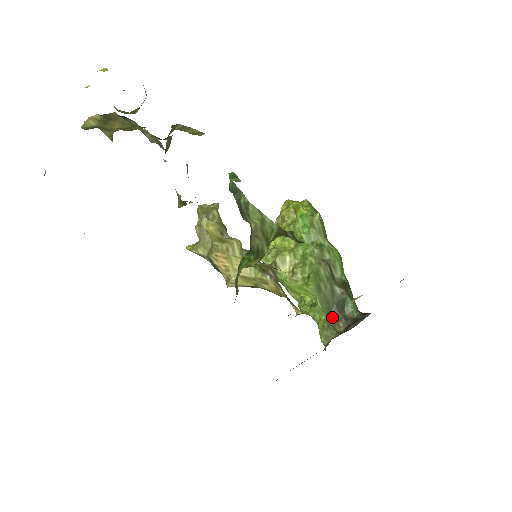
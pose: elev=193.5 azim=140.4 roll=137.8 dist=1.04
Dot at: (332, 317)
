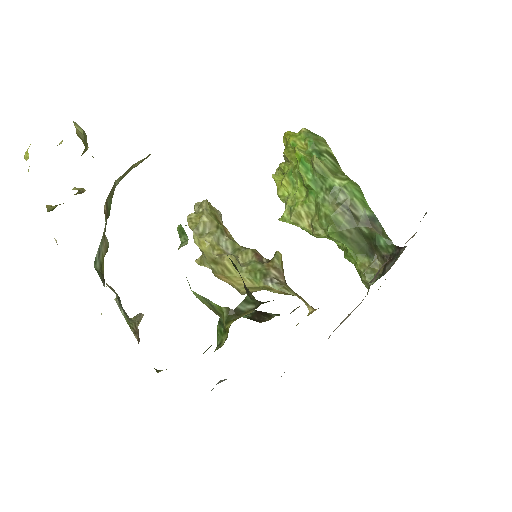
Dot at: (368, 257)
